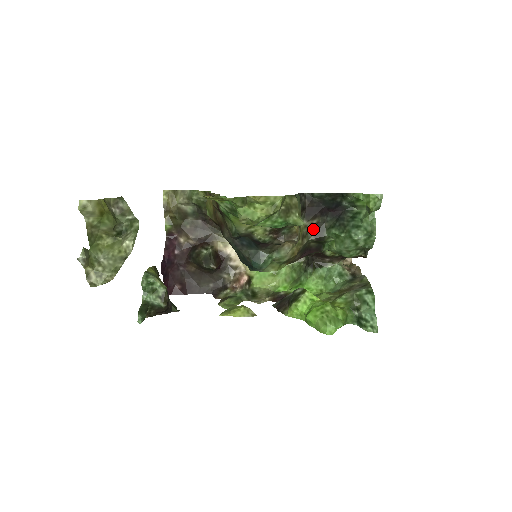
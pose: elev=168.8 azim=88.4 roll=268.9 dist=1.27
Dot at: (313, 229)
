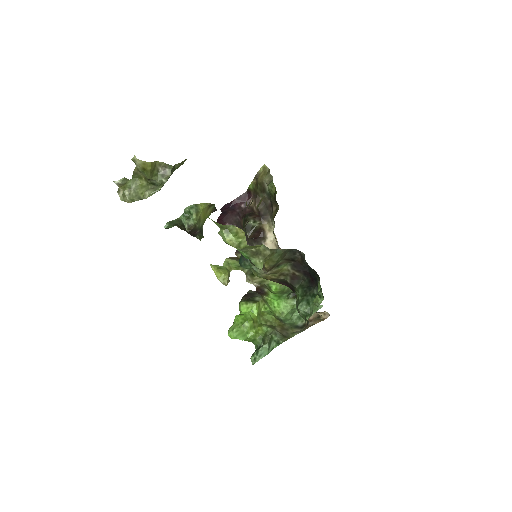
Dot at: (293, 276)
